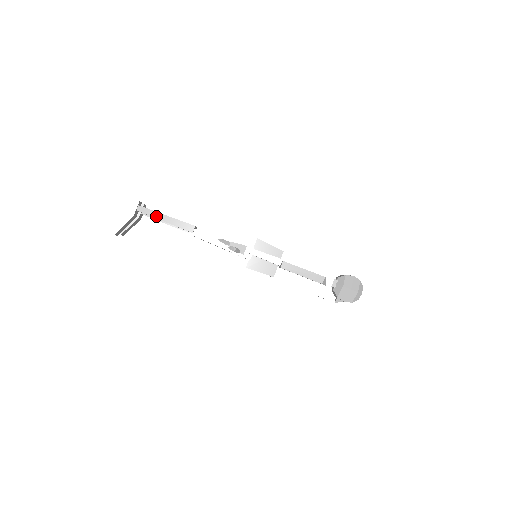
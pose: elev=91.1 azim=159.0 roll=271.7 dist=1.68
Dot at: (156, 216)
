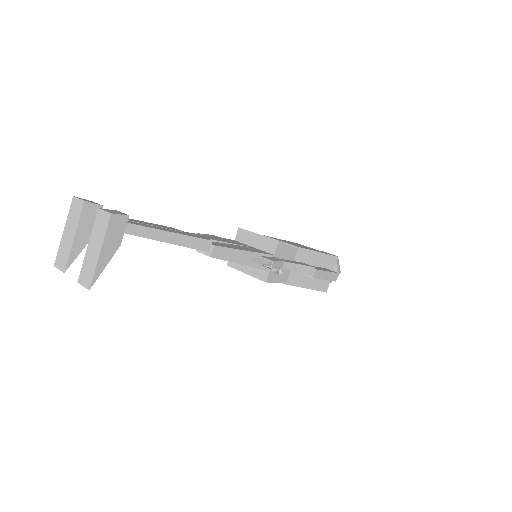
Dot at: (157, 237)
